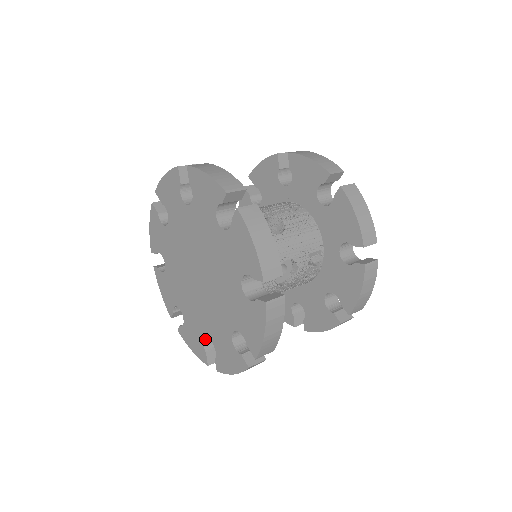
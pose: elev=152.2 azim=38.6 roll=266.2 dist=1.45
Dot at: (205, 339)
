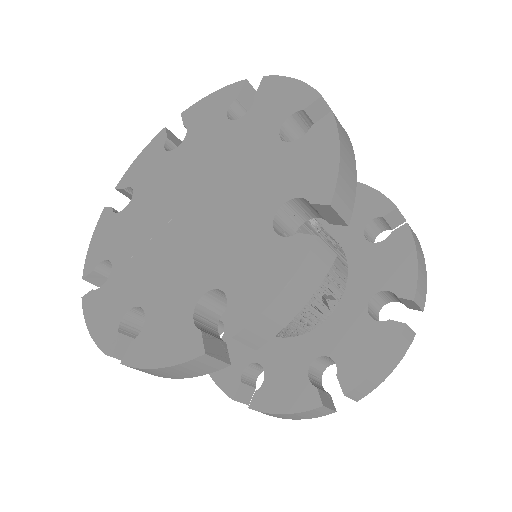
Dot at: (132, 309)
